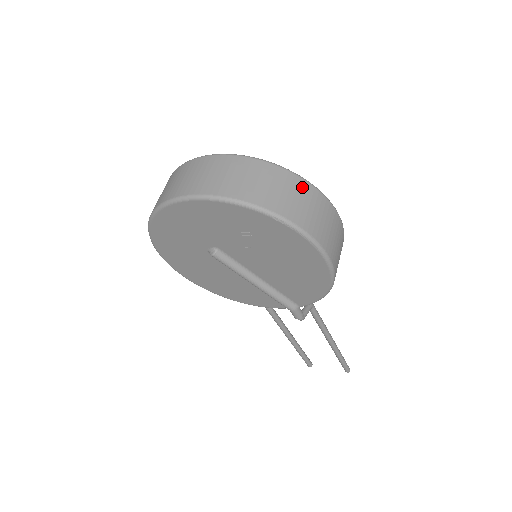
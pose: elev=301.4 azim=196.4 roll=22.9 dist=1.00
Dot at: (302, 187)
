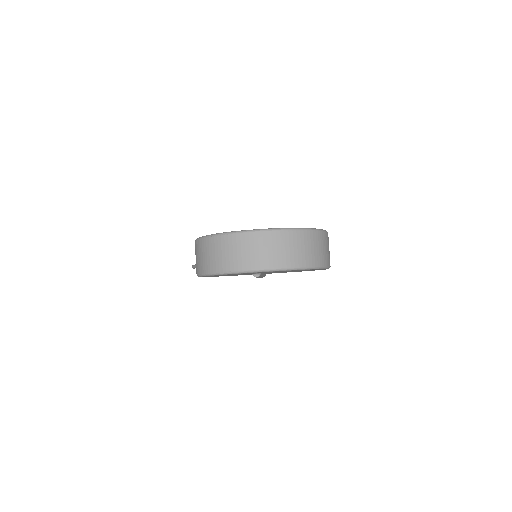
Dot at: (328, 239)
